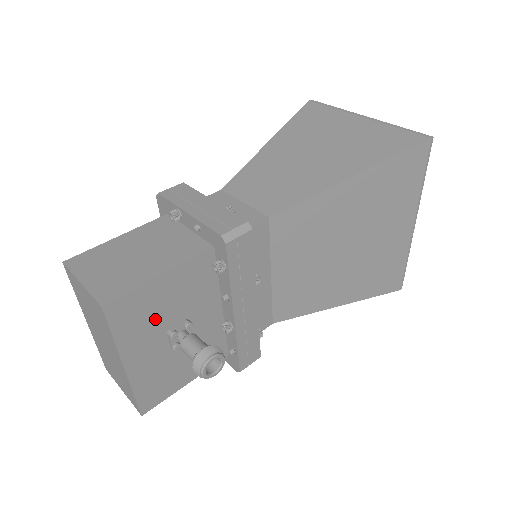
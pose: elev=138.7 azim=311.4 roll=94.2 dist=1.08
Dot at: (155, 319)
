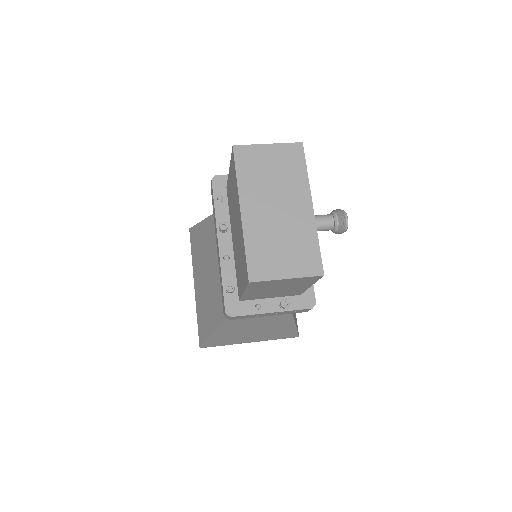
Dot at: occluded
